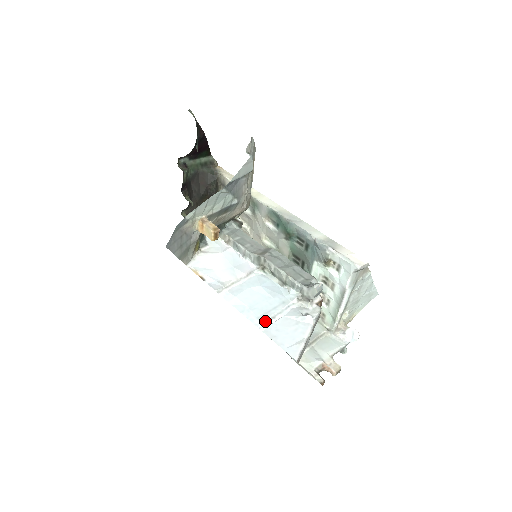
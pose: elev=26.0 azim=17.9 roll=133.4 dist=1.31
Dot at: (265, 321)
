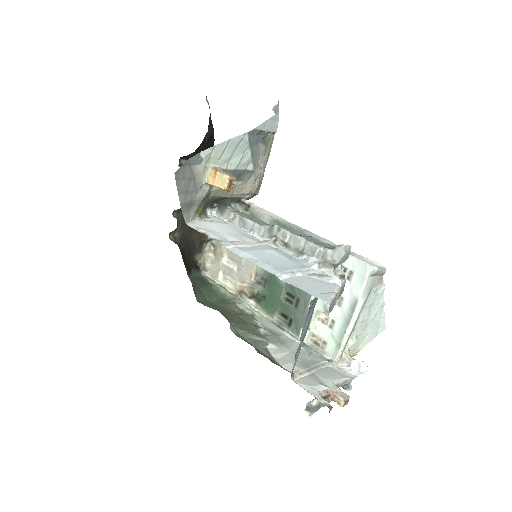
Dot at: (284, 272)
